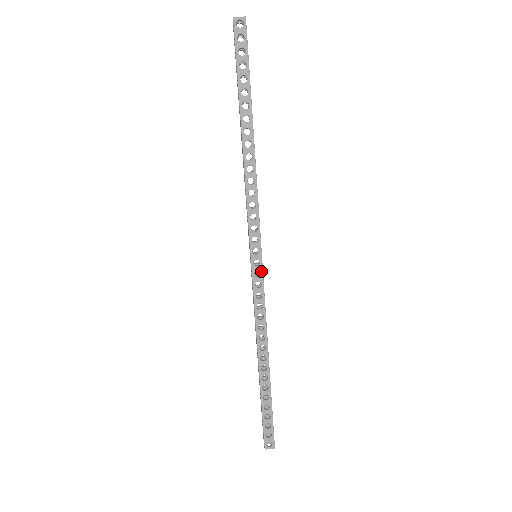
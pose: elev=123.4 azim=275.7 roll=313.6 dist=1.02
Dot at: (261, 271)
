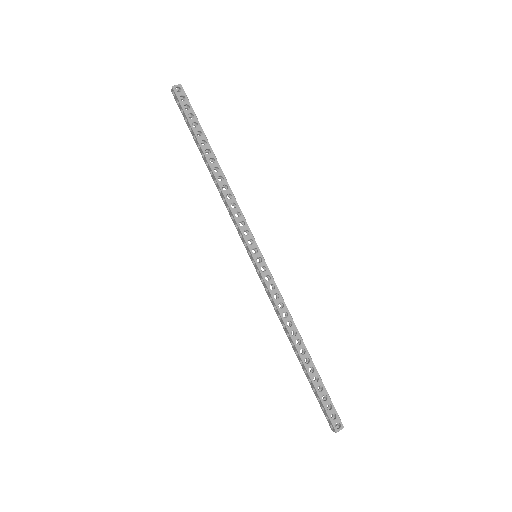
Dot at: (265, 265)
